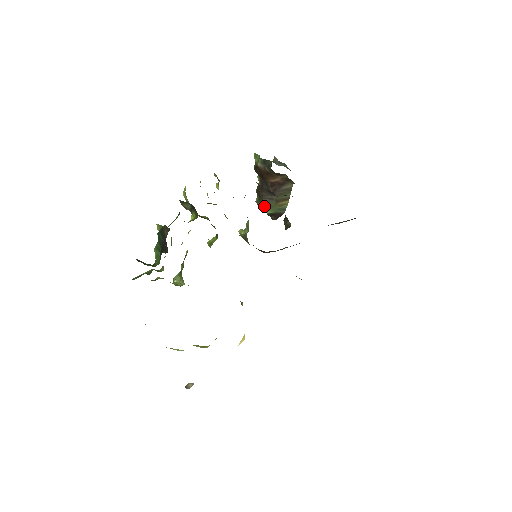
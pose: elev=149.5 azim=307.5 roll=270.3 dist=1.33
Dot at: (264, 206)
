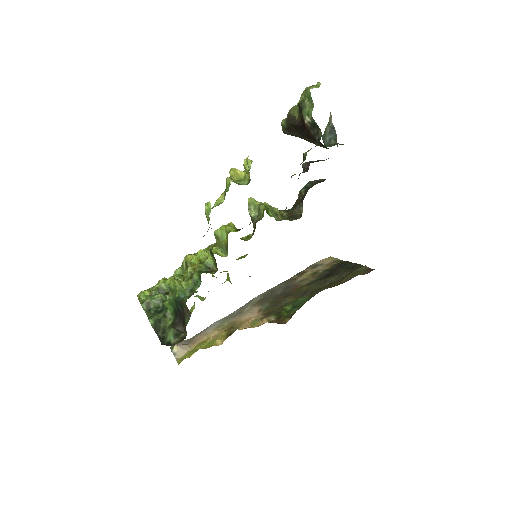
Dot at: (288, 134)
